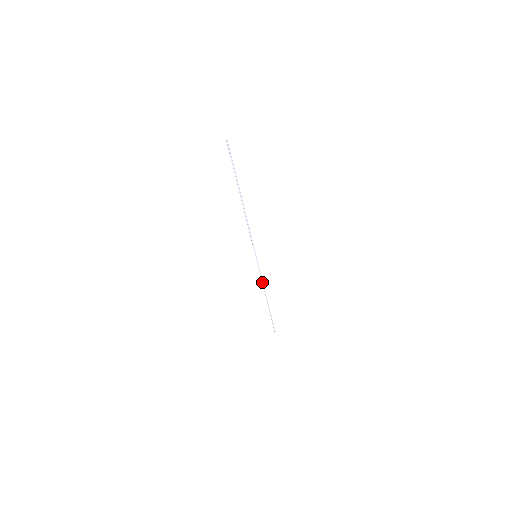
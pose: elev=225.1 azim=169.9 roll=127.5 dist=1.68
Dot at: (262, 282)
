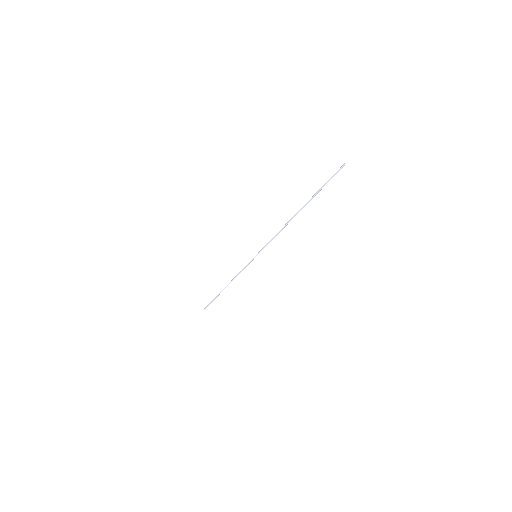
Dot at: (237, 275)
